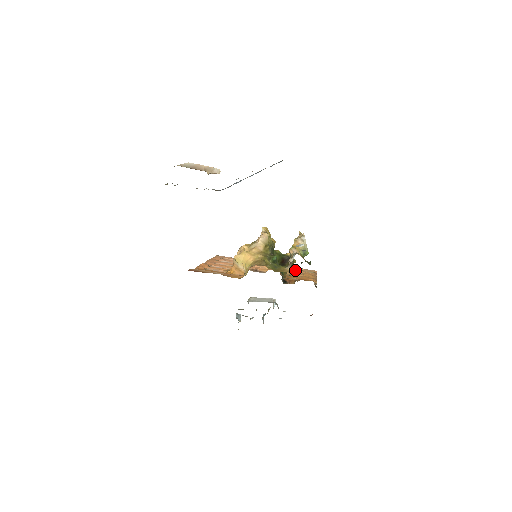
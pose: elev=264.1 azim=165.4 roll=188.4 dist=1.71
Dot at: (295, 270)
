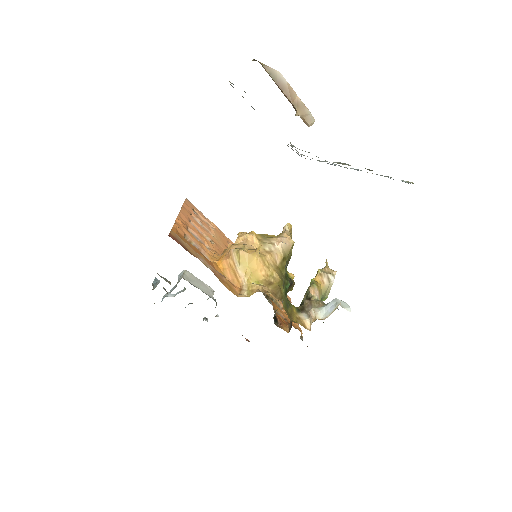
Dot at: occluded
